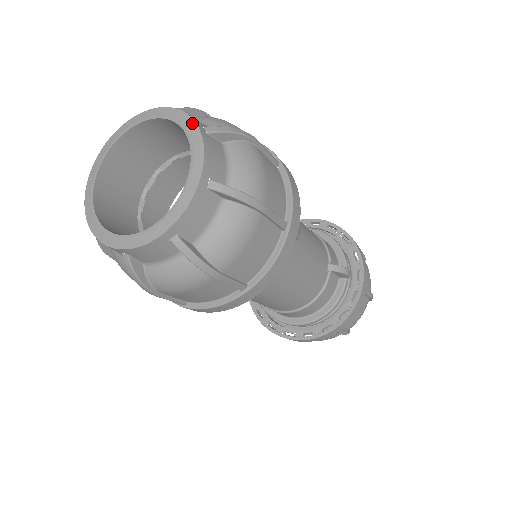
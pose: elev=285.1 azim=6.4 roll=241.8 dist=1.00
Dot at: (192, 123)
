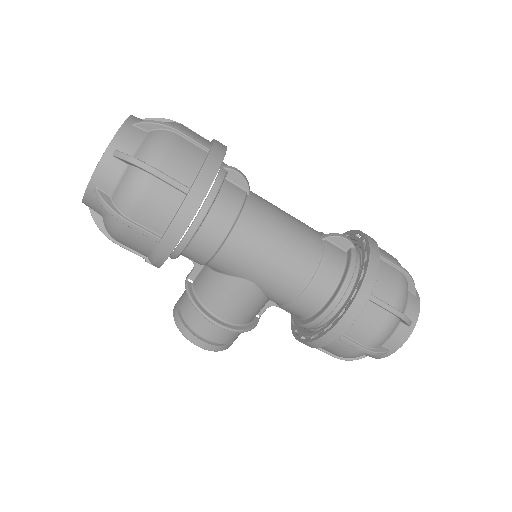
Dot at: occluded
